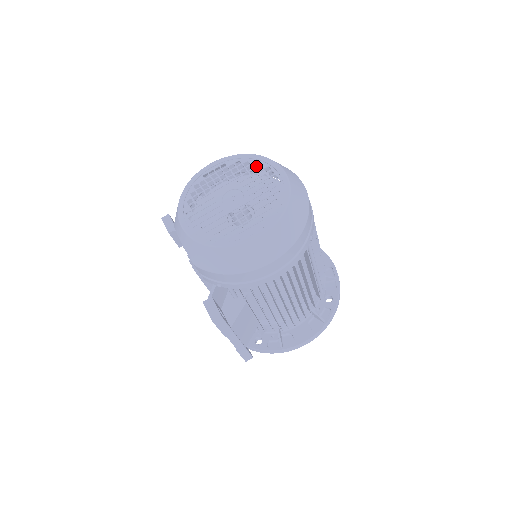
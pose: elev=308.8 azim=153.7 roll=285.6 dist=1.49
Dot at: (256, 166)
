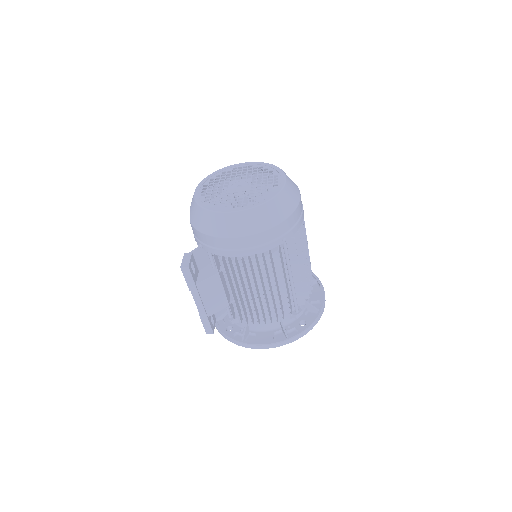
Dot at: occluded
